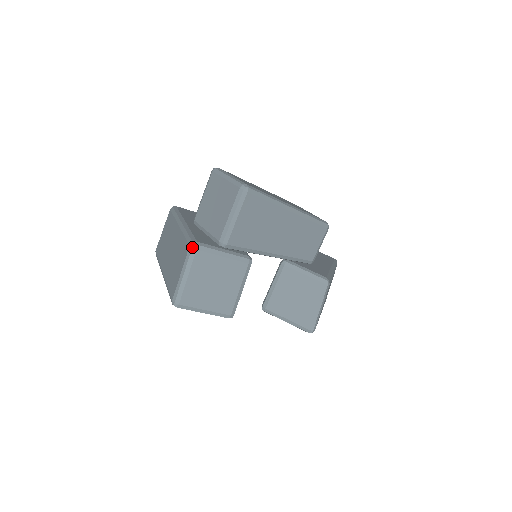
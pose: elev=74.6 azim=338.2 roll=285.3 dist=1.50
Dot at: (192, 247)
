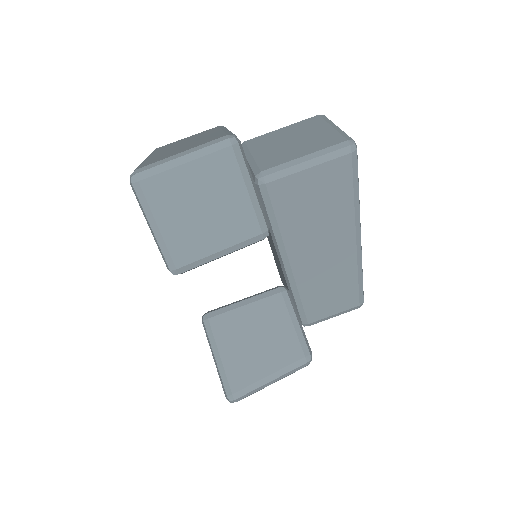
Dot at: (230, 137)
